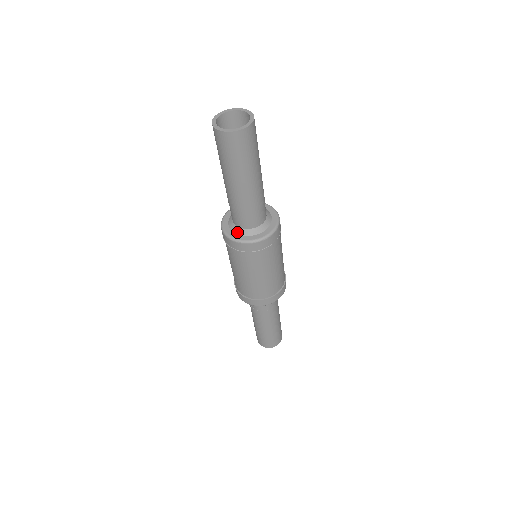
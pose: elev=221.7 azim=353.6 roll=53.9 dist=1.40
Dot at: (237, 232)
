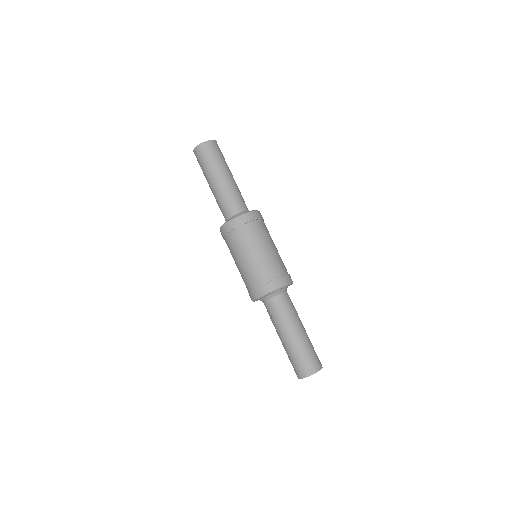
Dot at: occluded
